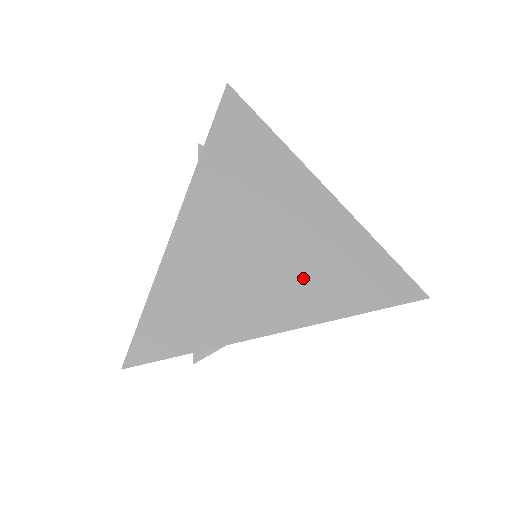
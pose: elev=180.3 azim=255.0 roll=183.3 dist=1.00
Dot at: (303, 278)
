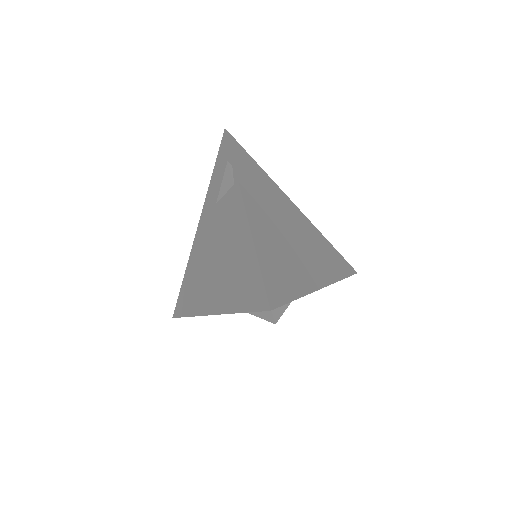
Dot at: (314, 256)
